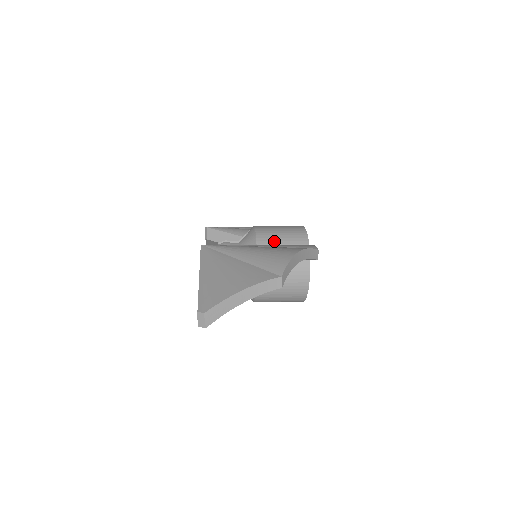
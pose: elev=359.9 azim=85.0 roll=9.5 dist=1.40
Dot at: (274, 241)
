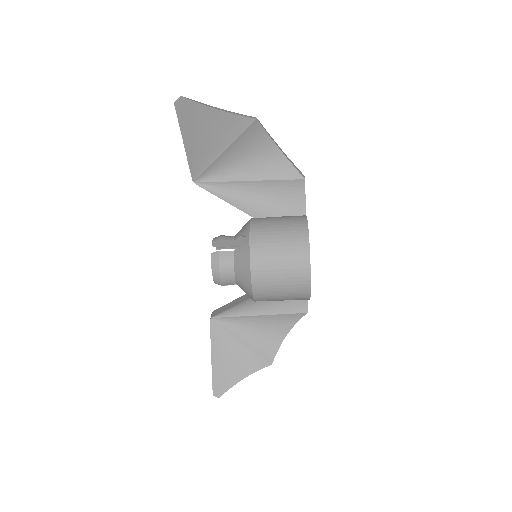
Dot at: occluded
